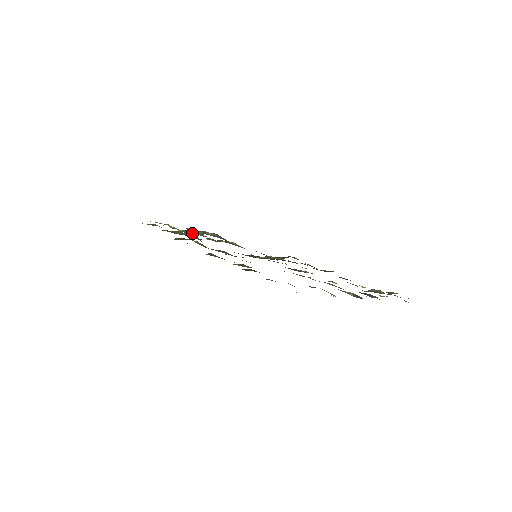
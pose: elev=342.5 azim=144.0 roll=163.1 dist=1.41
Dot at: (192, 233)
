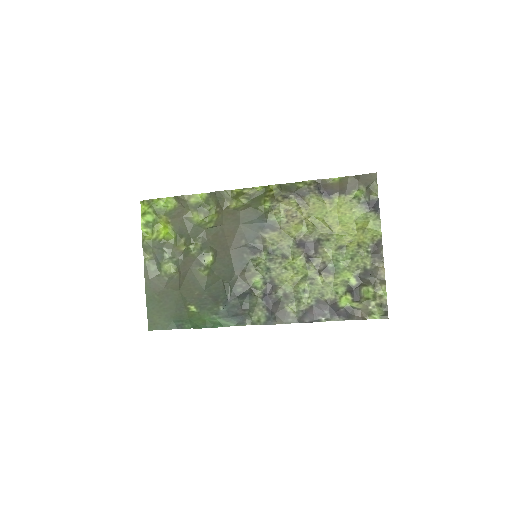
Dot at: (170, 248)
